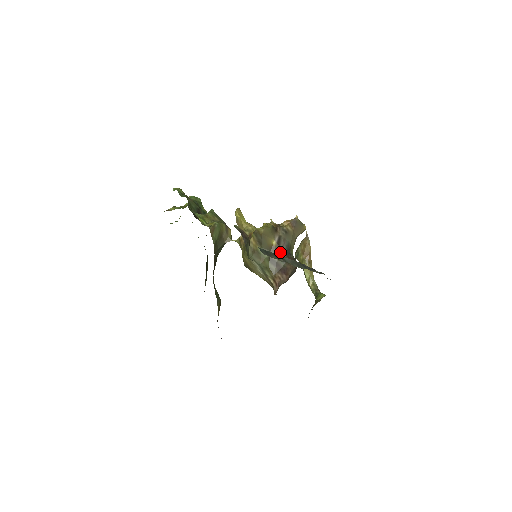
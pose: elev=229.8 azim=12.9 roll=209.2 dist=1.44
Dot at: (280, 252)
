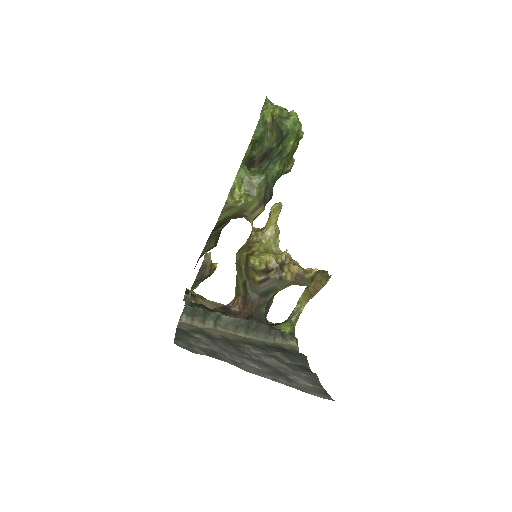
Dot at: (256, 288)
